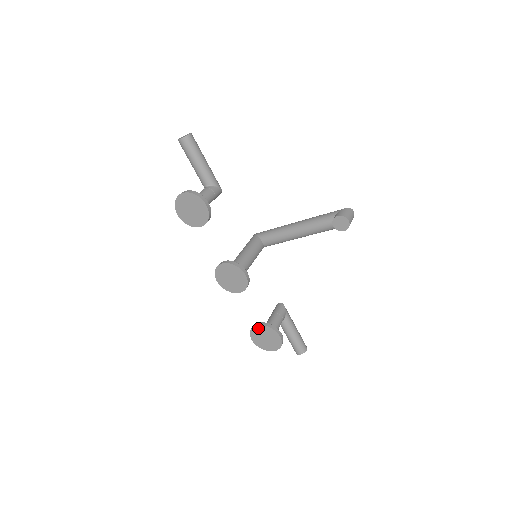
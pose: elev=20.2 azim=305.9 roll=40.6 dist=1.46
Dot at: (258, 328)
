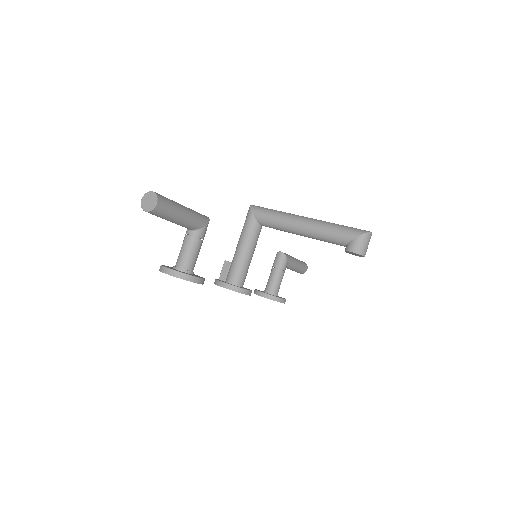
Dot at: (262, 296)
